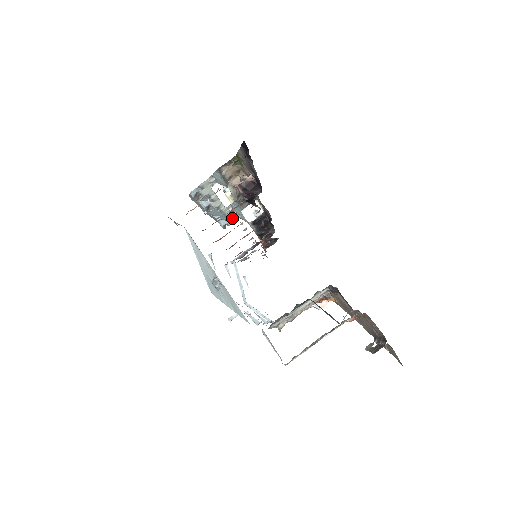
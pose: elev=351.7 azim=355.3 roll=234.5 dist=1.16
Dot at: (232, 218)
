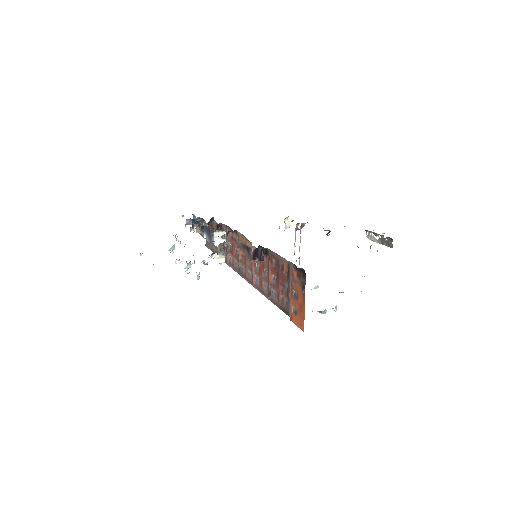
Dot at: occluded
